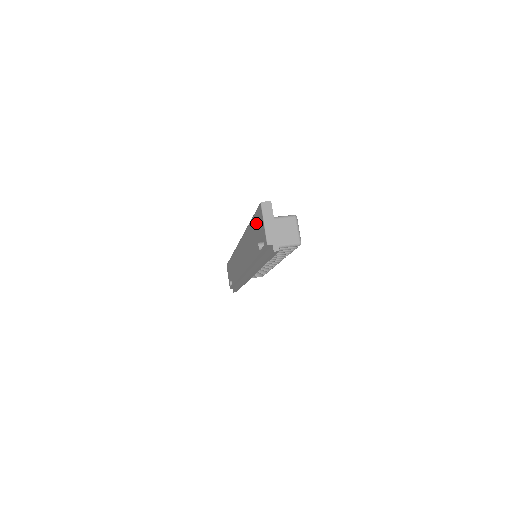
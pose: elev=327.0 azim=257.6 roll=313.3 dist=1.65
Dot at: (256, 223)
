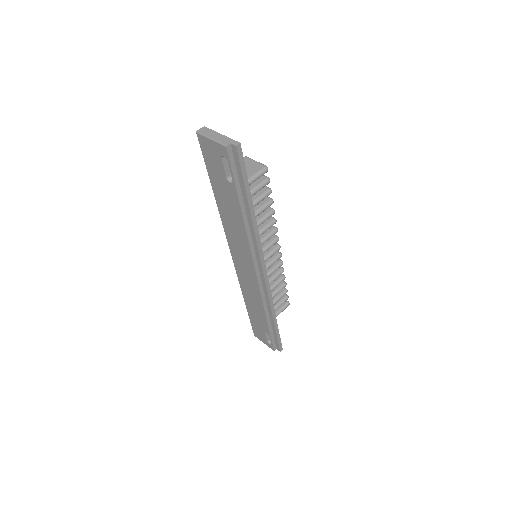
Dot at: (212, 167)
